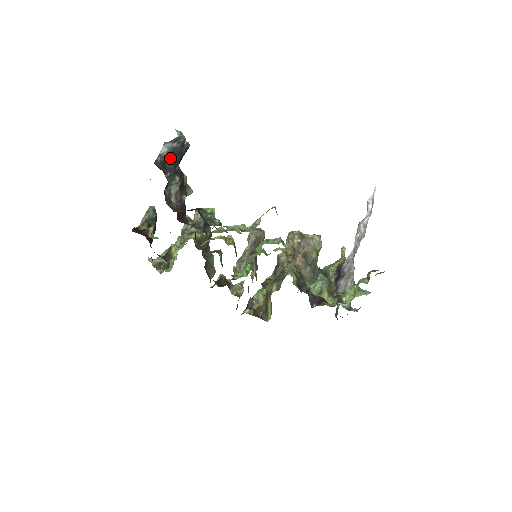
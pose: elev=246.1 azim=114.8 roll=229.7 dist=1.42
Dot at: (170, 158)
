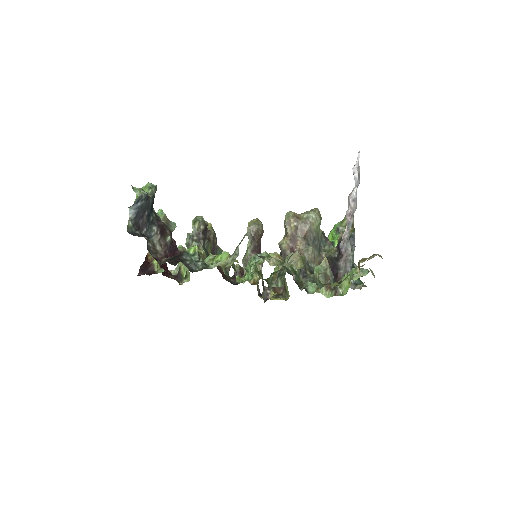
Dot at: (140, 216)
